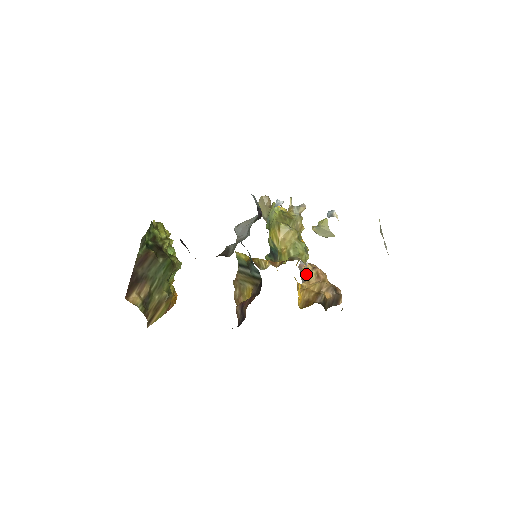
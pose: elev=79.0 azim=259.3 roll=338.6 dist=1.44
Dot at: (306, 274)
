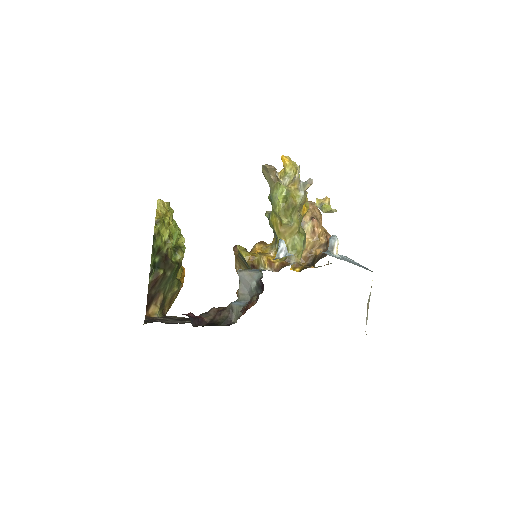
Dot at: (303, 223)
